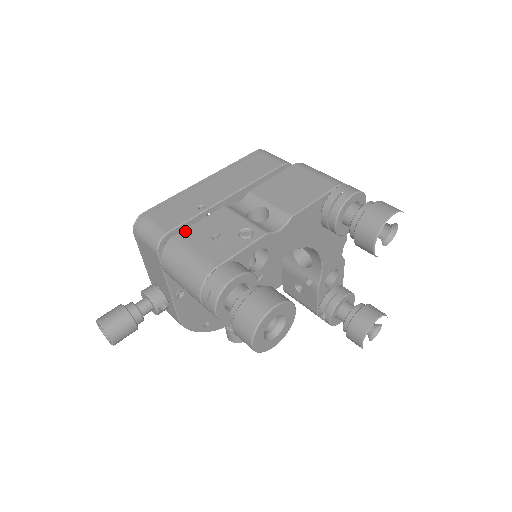
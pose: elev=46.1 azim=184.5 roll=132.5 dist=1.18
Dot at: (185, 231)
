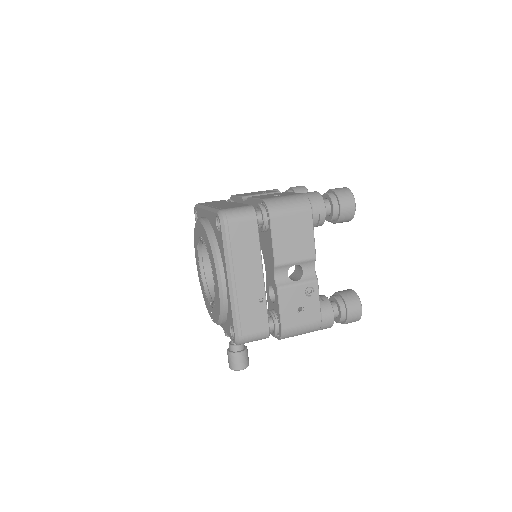
Dot at: (283, 323)
